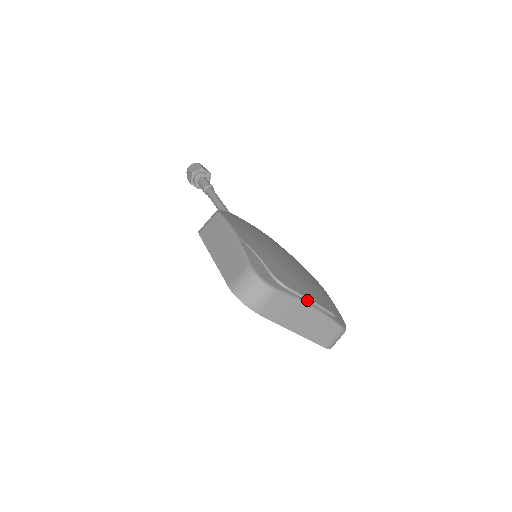
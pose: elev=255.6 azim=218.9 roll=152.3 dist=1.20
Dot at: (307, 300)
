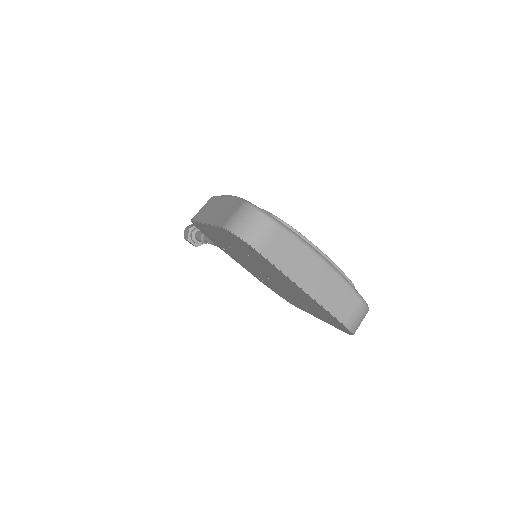
Dot at: (316, 250)
